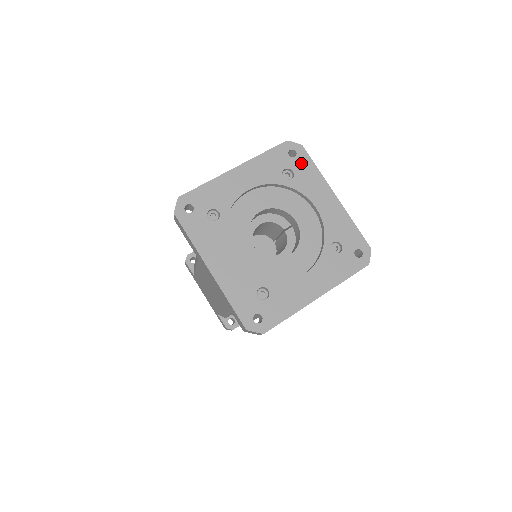
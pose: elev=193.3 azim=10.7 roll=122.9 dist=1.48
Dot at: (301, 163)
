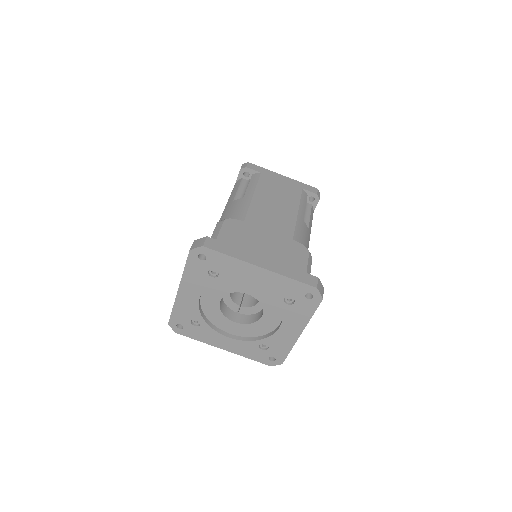
Dot at: (214, 260)
